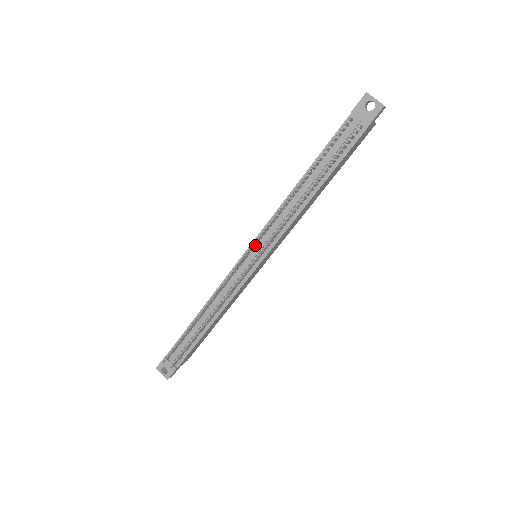
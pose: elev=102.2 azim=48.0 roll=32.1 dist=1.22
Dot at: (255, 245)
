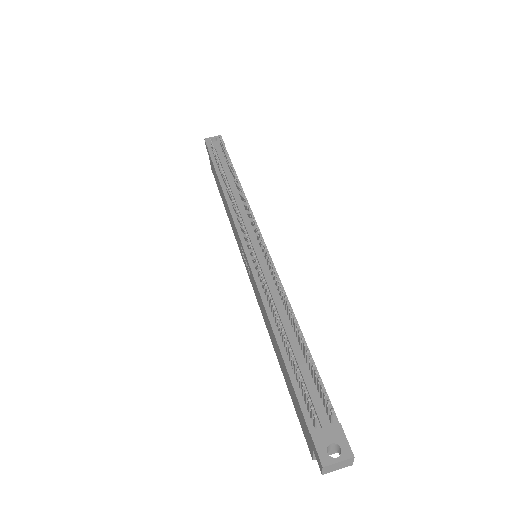
Dot at: (244, 235)
